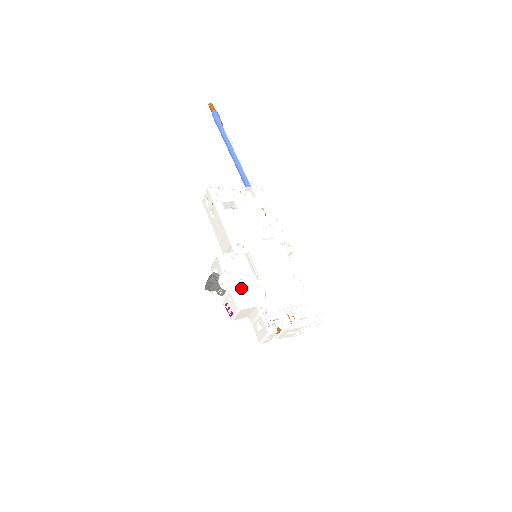
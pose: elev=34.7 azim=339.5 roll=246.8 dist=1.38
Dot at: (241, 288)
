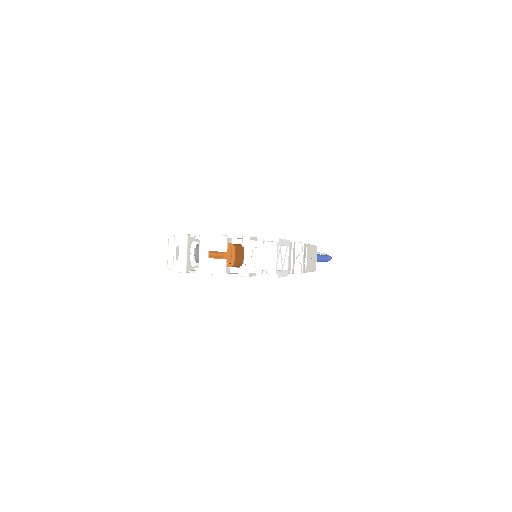
Dot at: occluded
